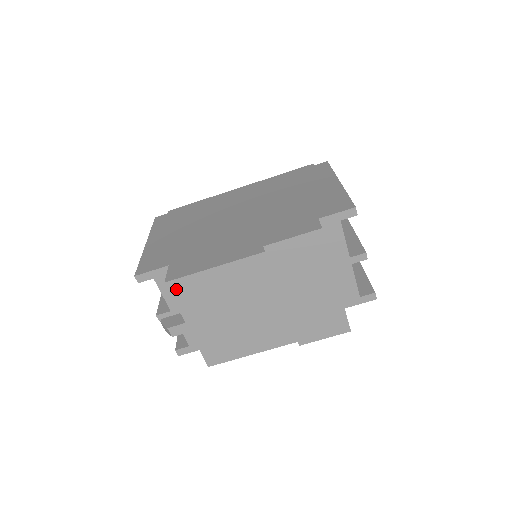
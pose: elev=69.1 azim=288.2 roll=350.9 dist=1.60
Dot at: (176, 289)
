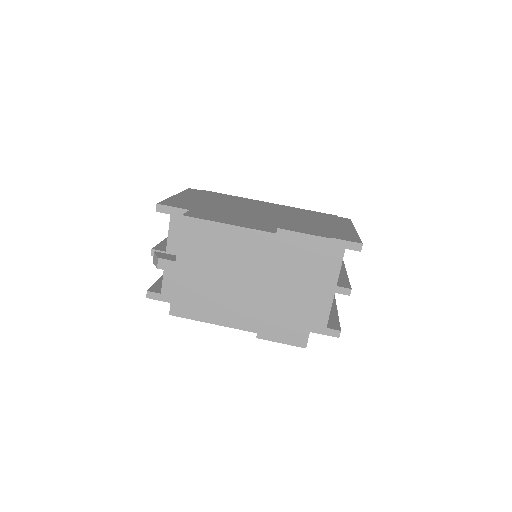
Dot at: (187, 226)
